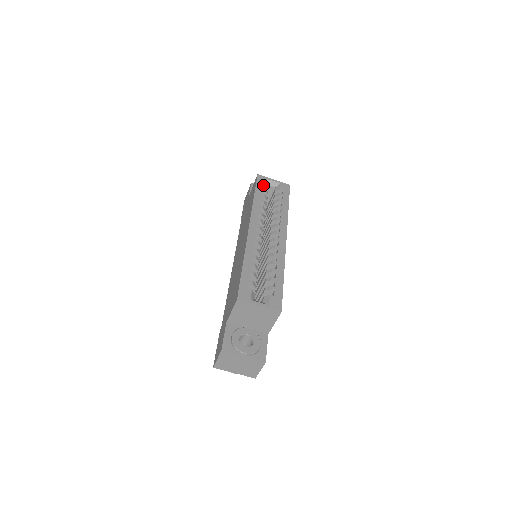
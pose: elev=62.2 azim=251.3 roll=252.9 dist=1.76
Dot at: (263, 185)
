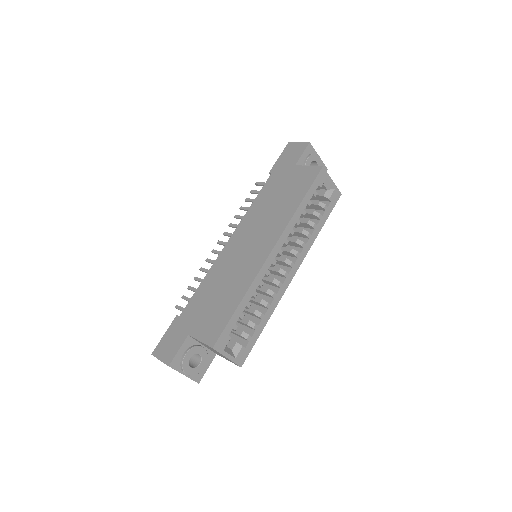
Dot at: (318, 185)
